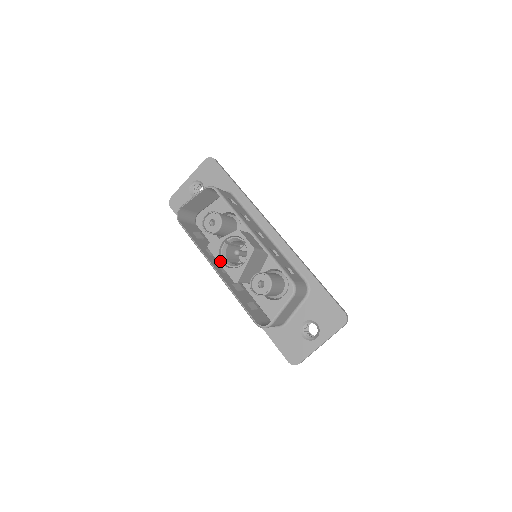
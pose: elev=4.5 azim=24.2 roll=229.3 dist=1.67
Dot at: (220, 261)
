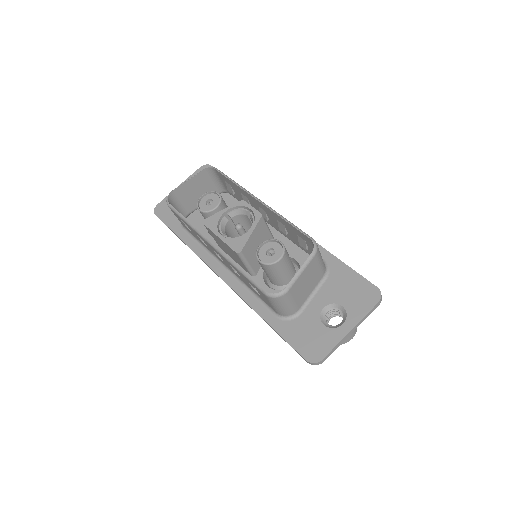
Dot at: (218, 234)
